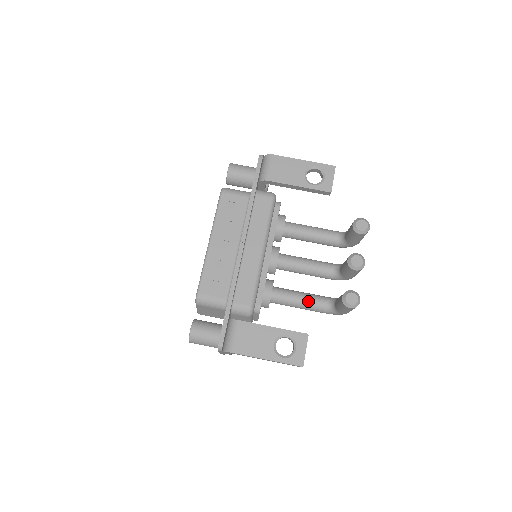
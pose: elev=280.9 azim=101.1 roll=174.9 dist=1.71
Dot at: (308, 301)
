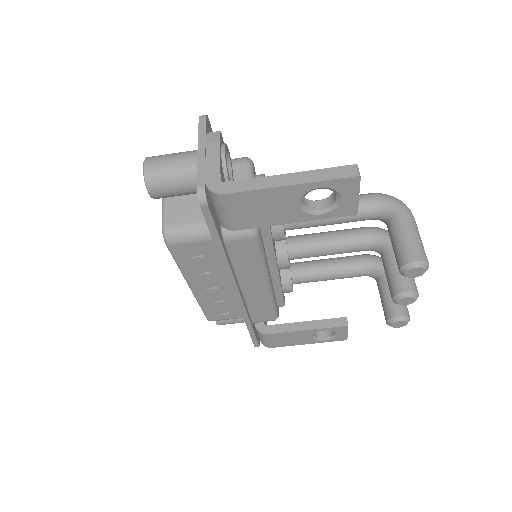
Dot at: (341, 278)
